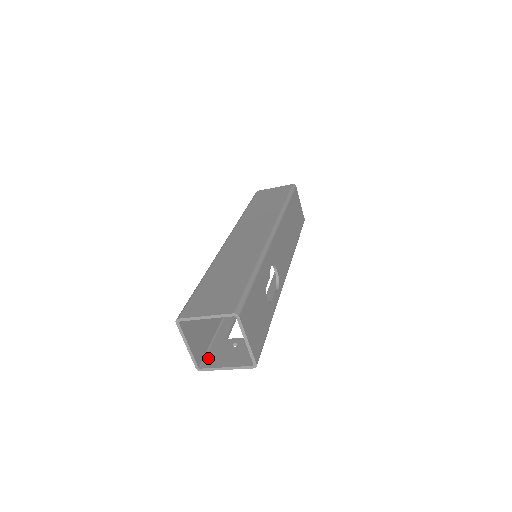
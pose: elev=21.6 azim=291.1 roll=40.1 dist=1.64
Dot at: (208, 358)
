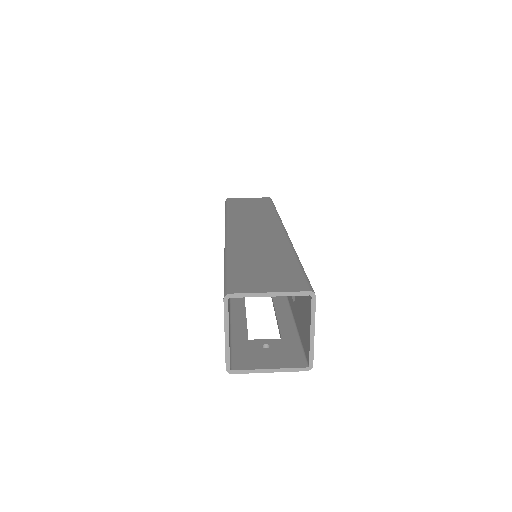
Dot at: (237, 359)
